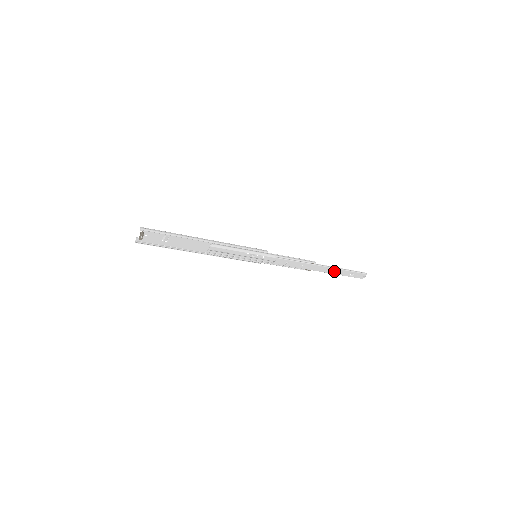
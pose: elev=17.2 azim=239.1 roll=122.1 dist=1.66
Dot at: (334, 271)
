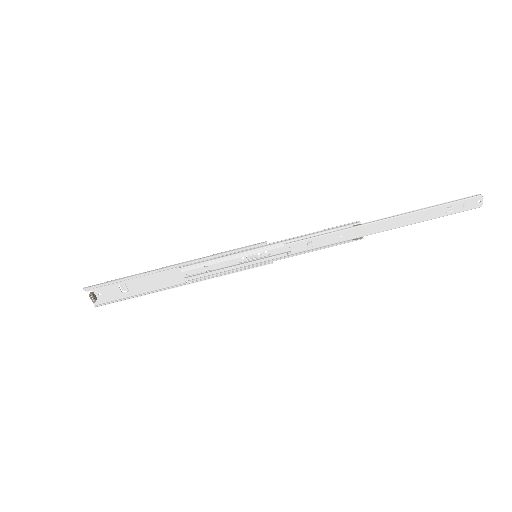
Dot at: (408, 219)
